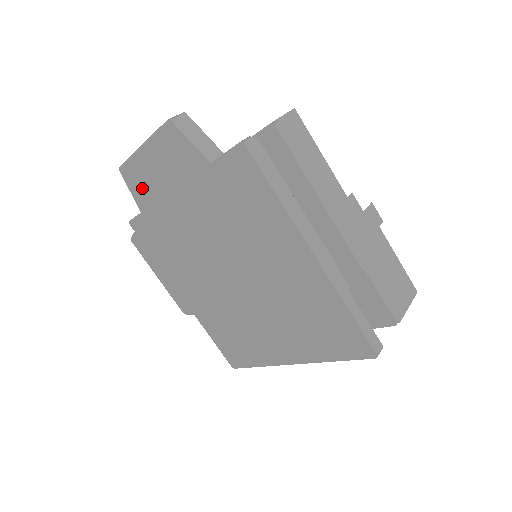
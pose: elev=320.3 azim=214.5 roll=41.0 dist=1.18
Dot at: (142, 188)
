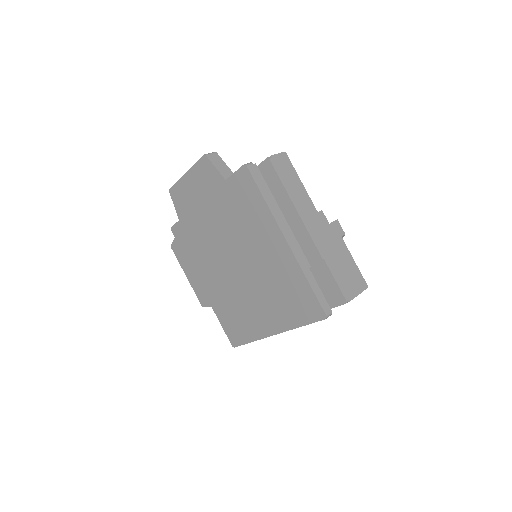
Dot at: (183, 204)
